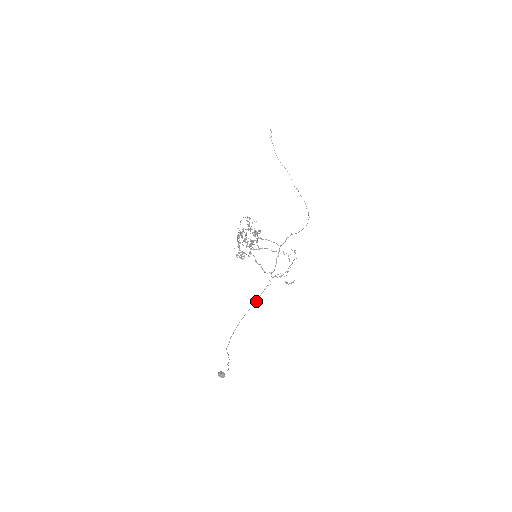
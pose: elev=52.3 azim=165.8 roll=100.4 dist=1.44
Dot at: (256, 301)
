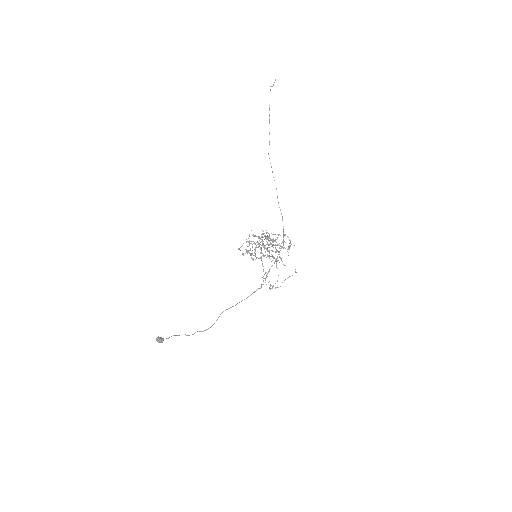
Dot at: (244, 299)
